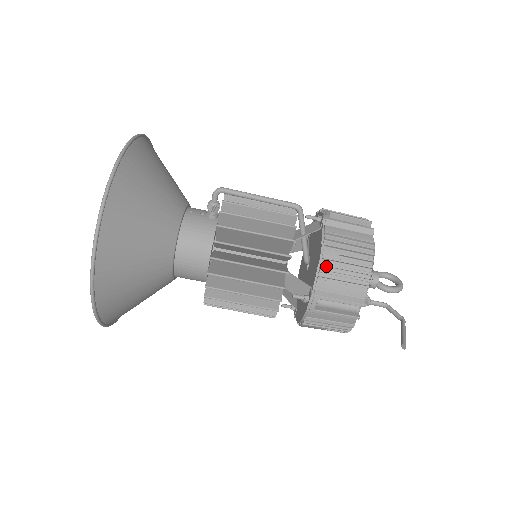
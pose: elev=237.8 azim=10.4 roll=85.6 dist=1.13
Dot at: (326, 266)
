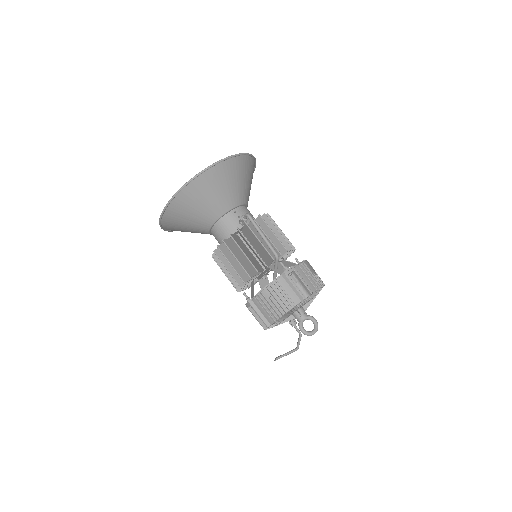
Dot at: (262, 296)
